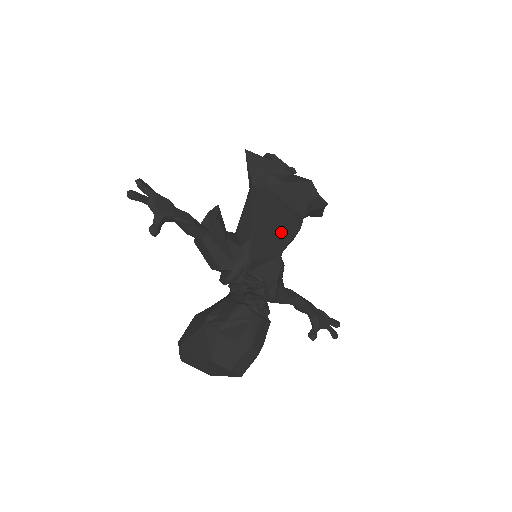
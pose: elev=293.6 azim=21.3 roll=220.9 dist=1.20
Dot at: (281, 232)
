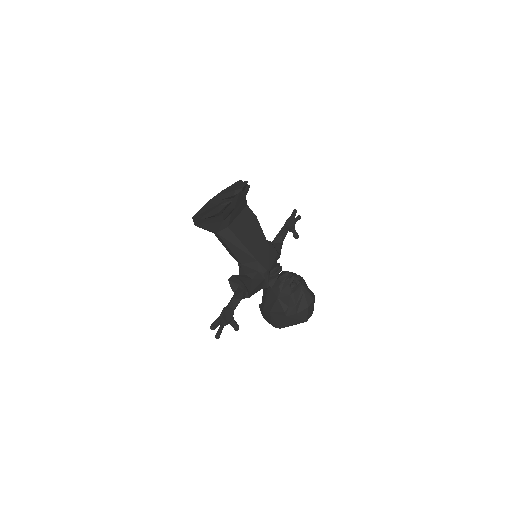
Dot at: (256, 234)
